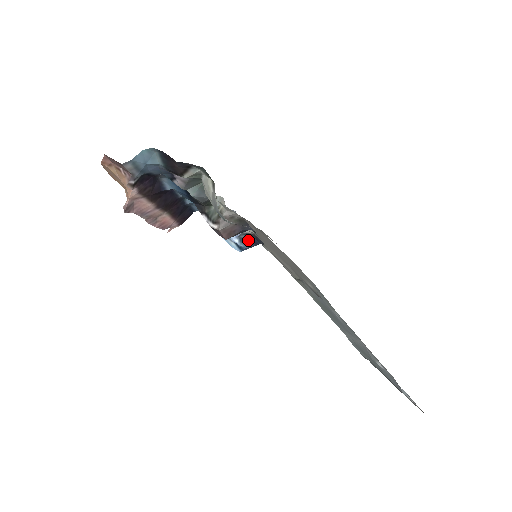
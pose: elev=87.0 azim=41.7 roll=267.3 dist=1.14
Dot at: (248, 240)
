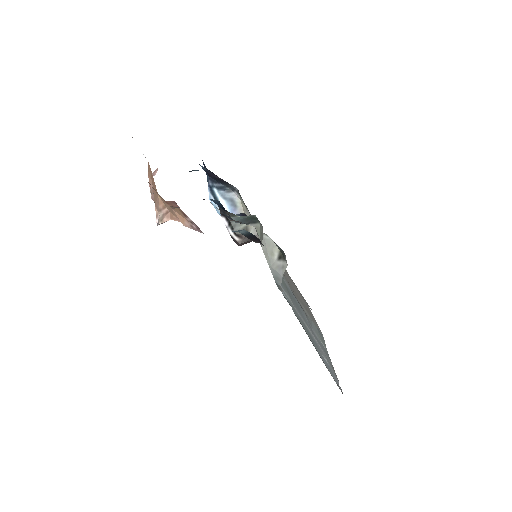
Dot at: occluded
